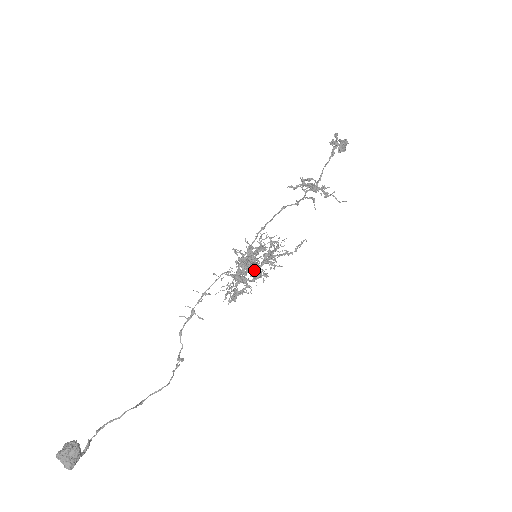
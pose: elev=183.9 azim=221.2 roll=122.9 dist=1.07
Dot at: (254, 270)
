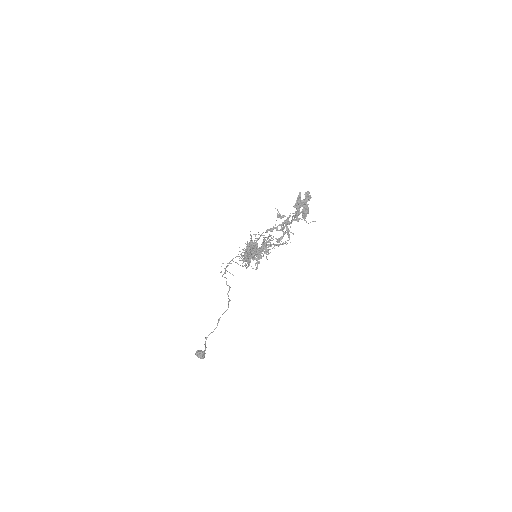
Dot at: (257, 256)
